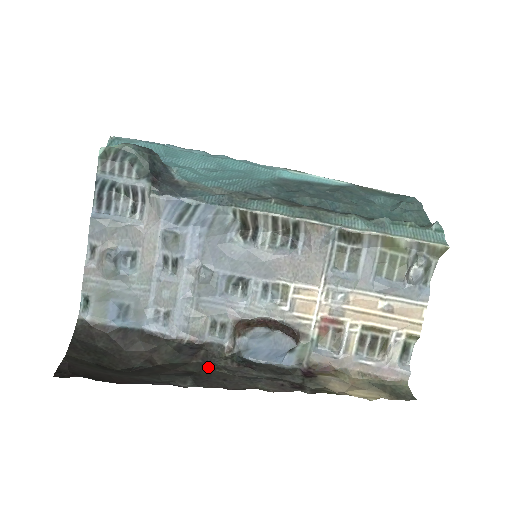
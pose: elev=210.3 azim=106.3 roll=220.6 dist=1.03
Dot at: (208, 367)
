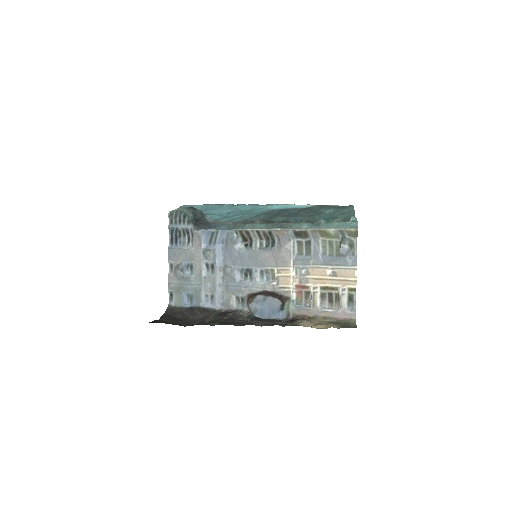
Dot at: (232, 320)
